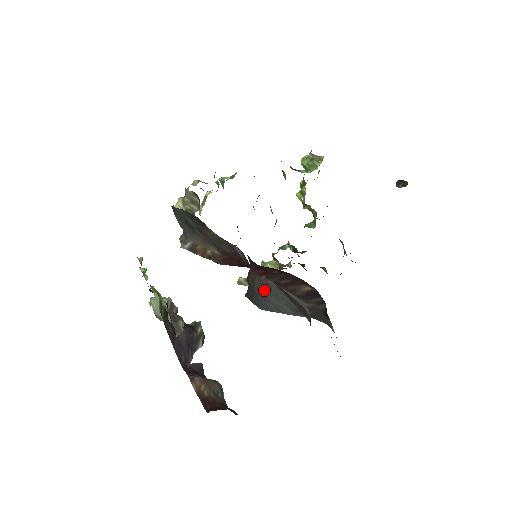
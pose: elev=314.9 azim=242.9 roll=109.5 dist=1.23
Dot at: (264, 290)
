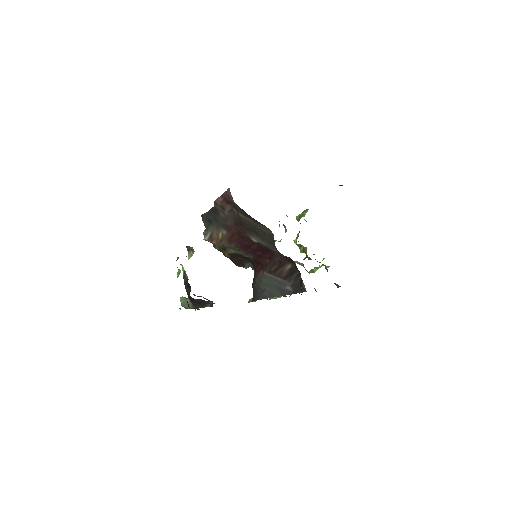
Dot at: (261, 283)
